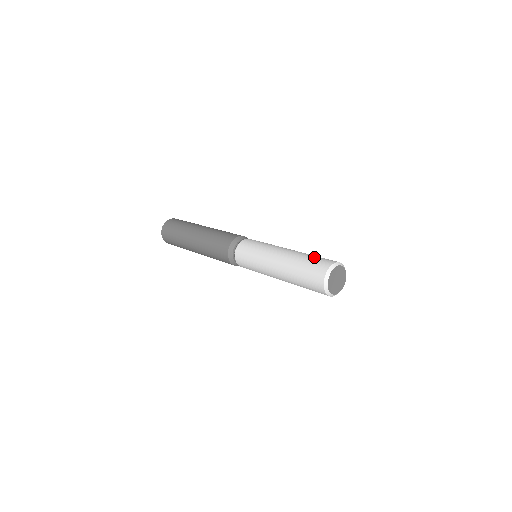
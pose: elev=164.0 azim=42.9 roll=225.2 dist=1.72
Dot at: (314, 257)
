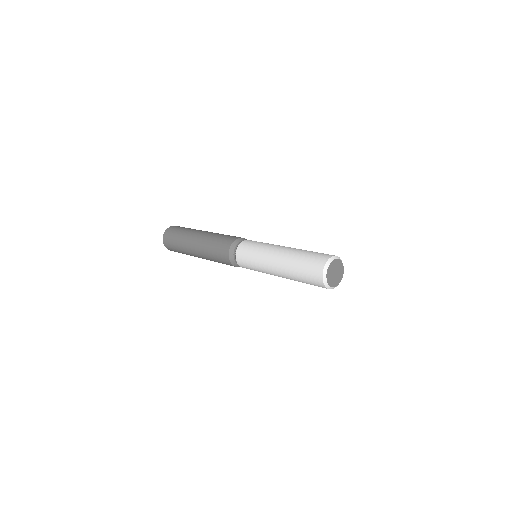
Dot at: occluded
